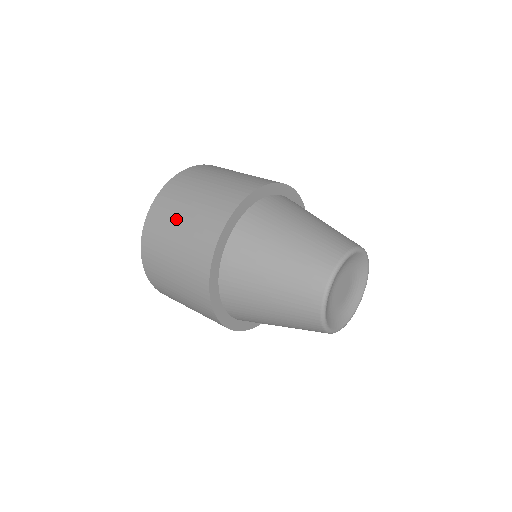
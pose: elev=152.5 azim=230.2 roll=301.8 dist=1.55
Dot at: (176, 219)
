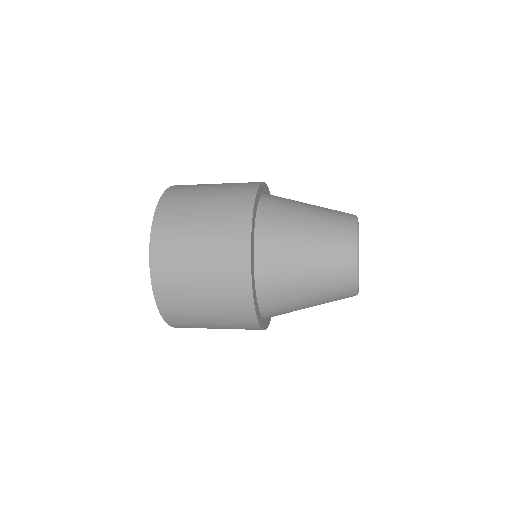
Dot at: (191, 231)
